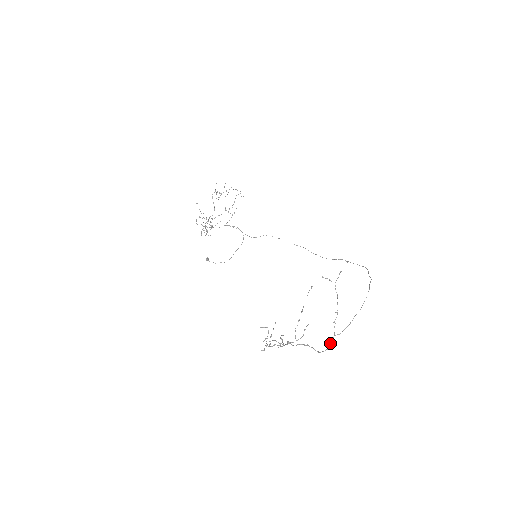
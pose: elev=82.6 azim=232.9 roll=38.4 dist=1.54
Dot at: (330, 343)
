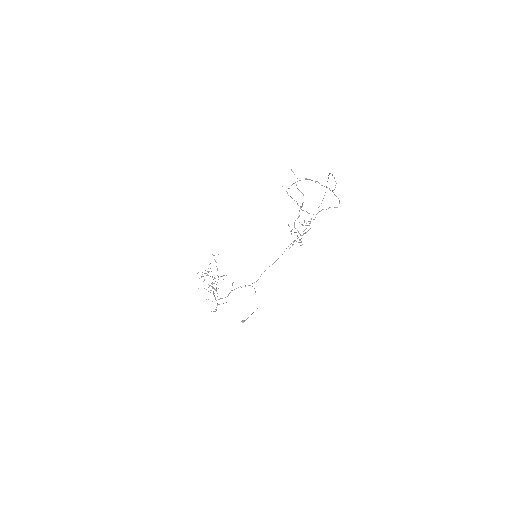
Dot at: occluded
